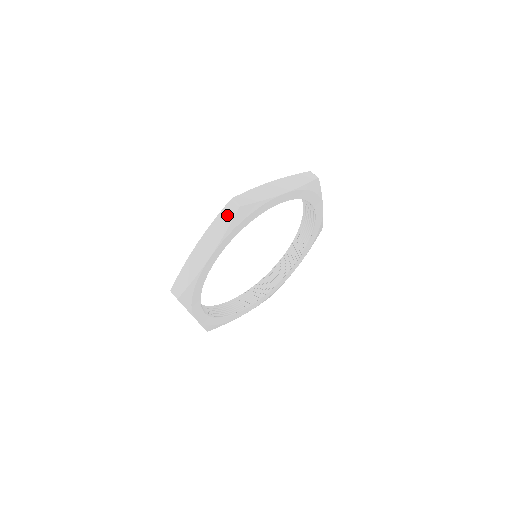
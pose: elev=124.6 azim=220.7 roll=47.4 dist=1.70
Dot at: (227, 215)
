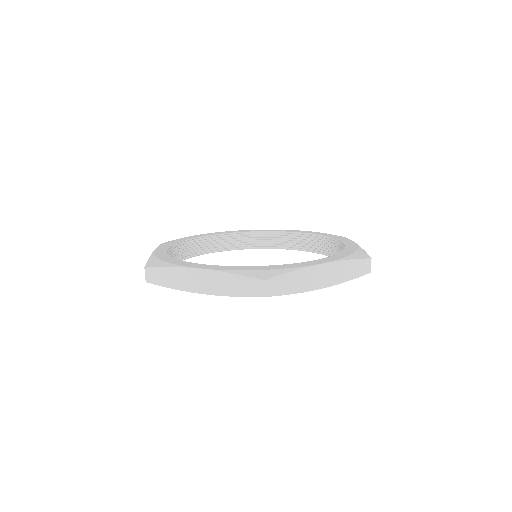
Dot at: occluded
